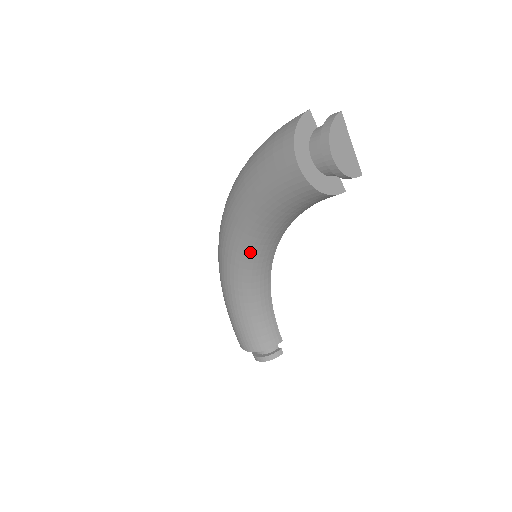
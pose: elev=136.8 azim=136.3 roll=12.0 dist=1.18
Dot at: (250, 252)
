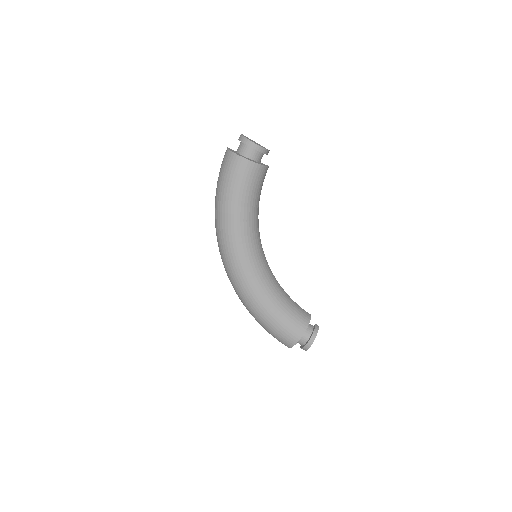
Dot at: (252, 251)
